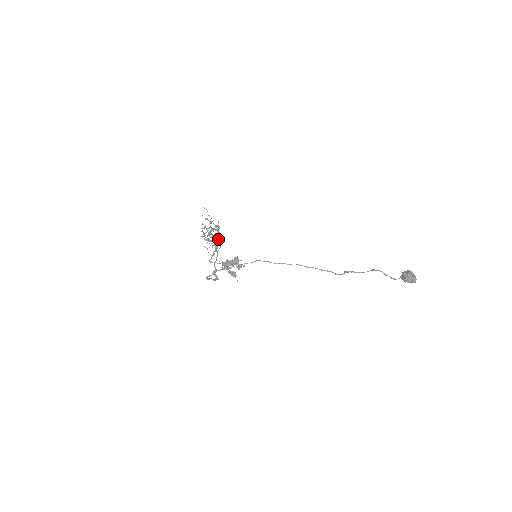
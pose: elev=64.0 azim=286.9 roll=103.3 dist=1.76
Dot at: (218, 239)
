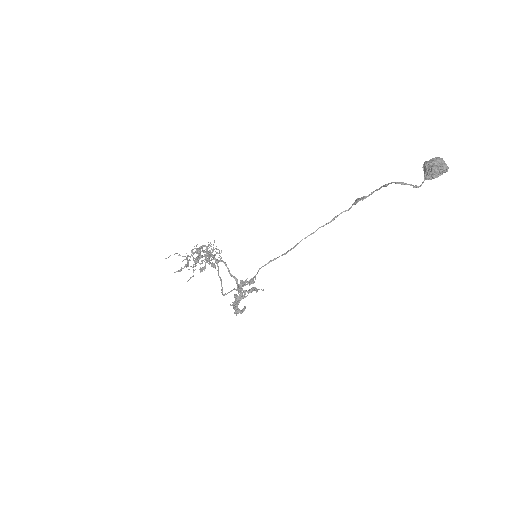
Dot at: (209, 256)
